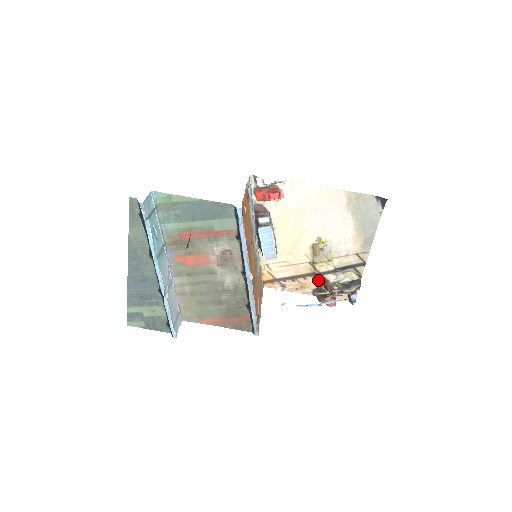
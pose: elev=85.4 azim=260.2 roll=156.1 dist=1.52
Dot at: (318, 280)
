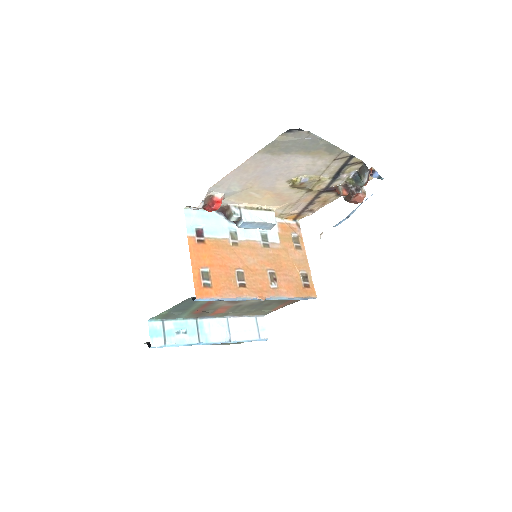
Dot at: (330, 191)
